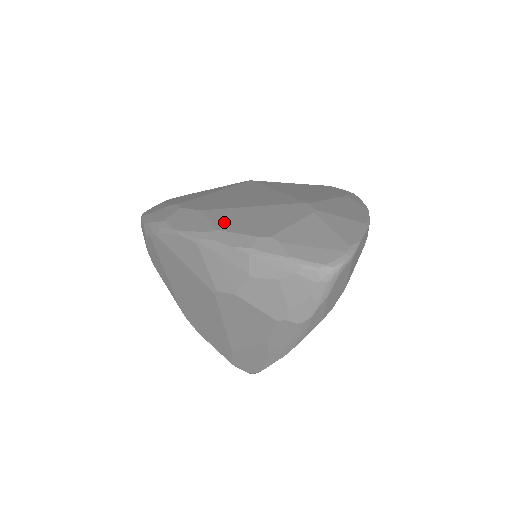
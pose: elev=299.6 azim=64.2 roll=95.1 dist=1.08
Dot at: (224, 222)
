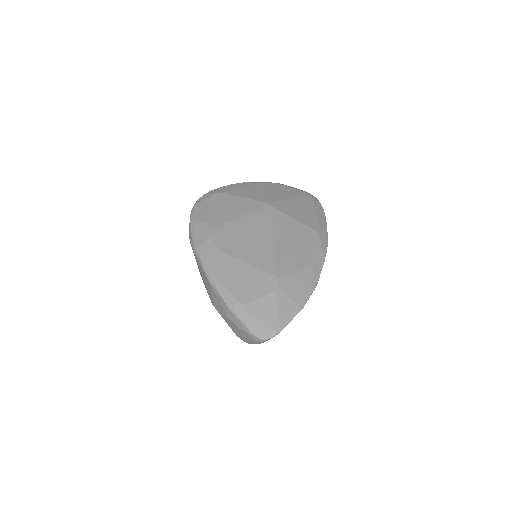
Dot at: (227, 274)
